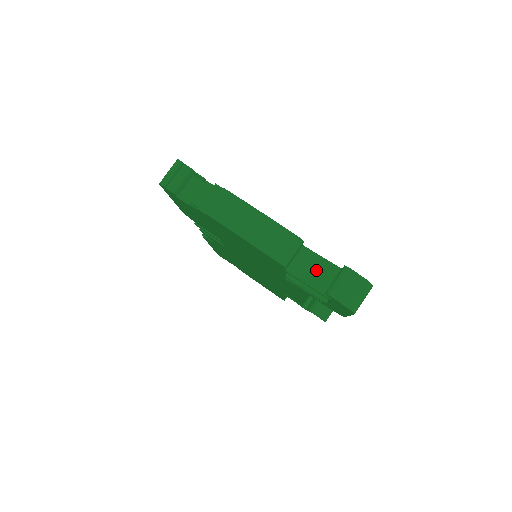
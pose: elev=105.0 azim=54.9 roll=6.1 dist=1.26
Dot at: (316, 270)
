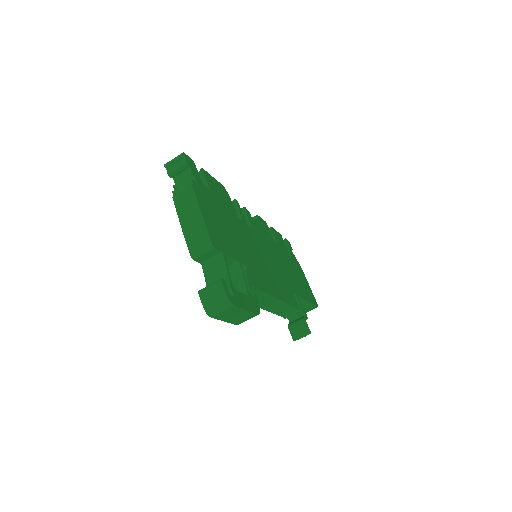
Dot at: (217, 274)
